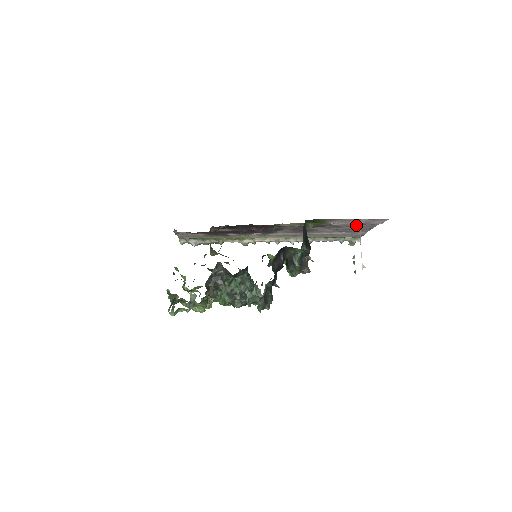
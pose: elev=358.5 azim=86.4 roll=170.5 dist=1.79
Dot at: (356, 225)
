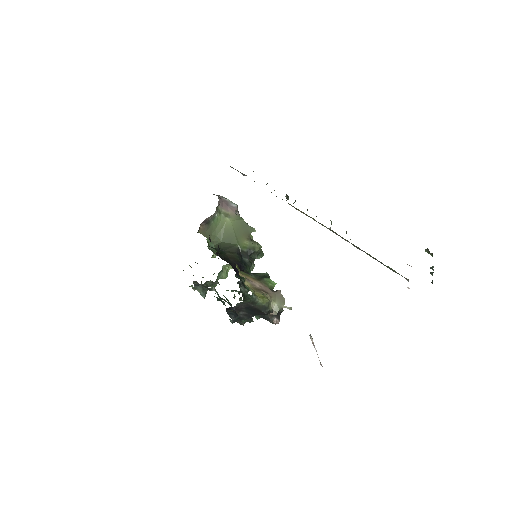
Dot at: occluded
